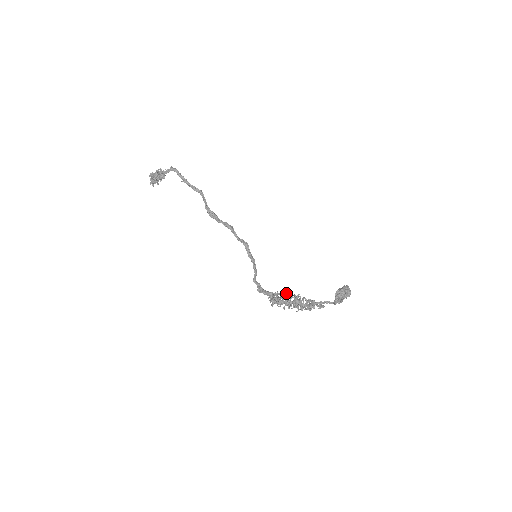
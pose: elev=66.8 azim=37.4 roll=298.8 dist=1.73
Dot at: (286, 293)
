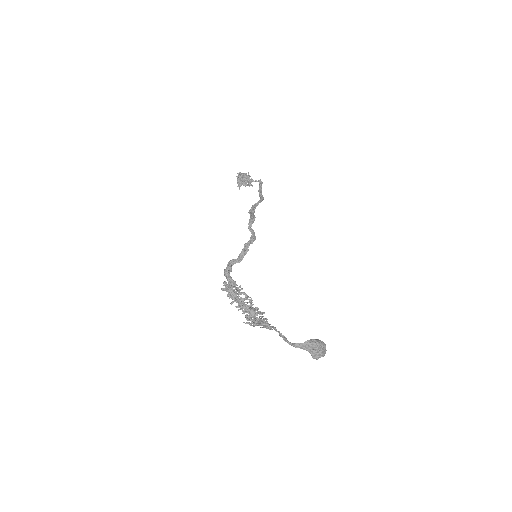
Dot at: occluded
